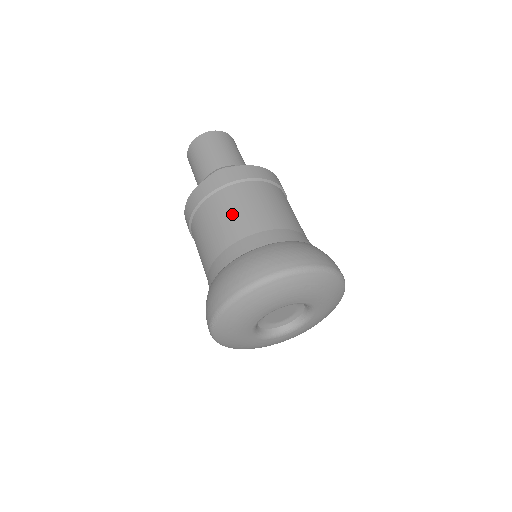
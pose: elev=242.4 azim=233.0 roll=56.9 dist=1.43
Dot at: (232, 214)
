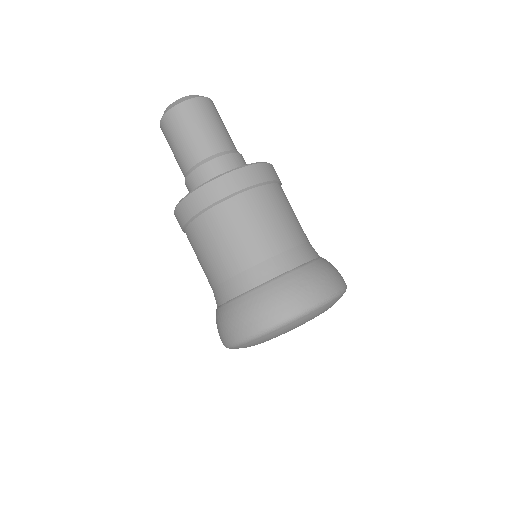
Dot at: (205, 255)
